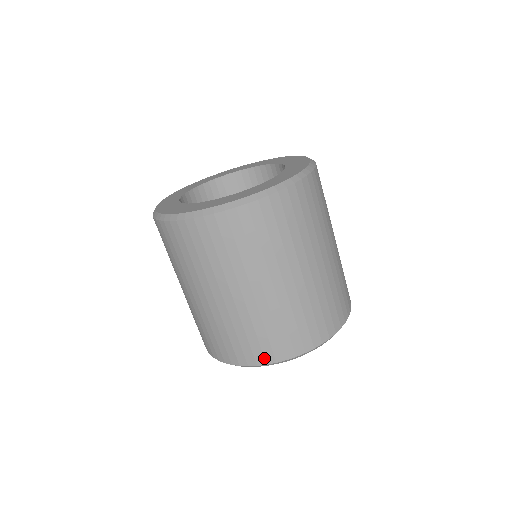
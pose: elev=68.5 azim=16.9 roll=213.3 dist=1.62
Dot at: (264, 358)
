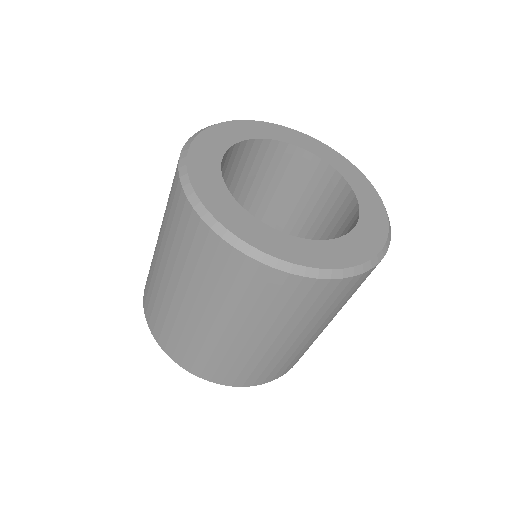
Dot at: (159, 338)
